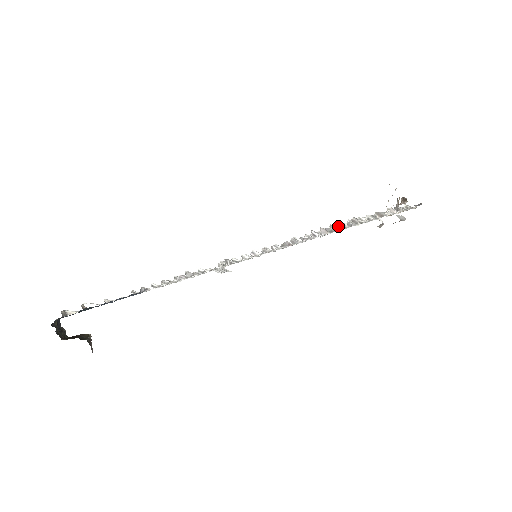
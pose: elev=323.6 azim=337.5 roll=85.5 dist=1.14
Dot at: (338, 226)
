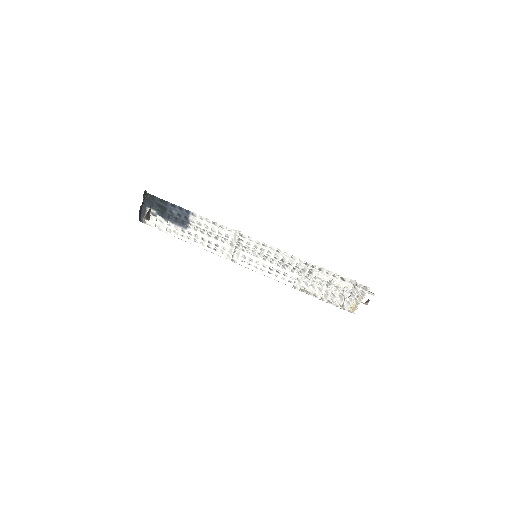
Dot at: (312, 265)
